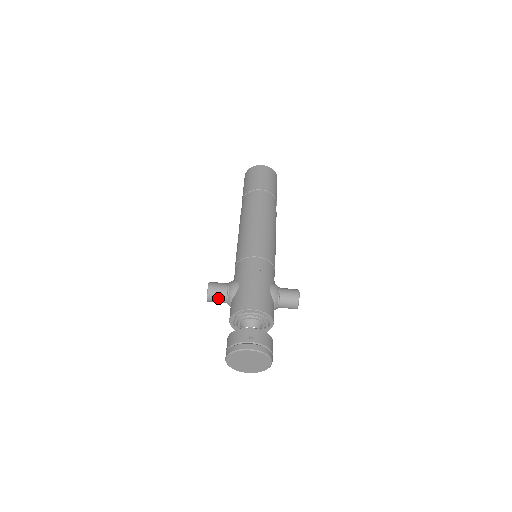
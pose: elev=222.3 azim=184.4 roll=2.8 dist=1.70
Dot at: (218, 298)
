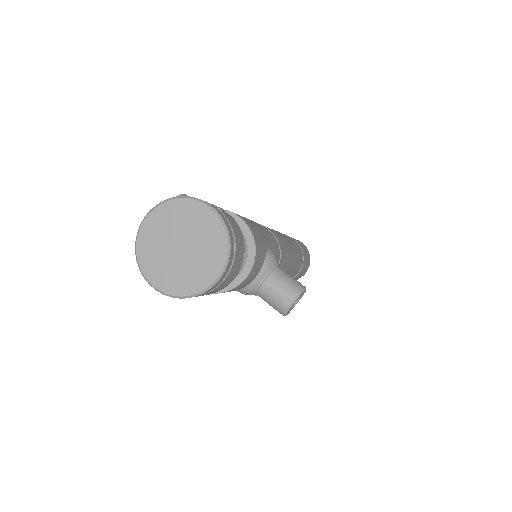
Dot at: occluded
